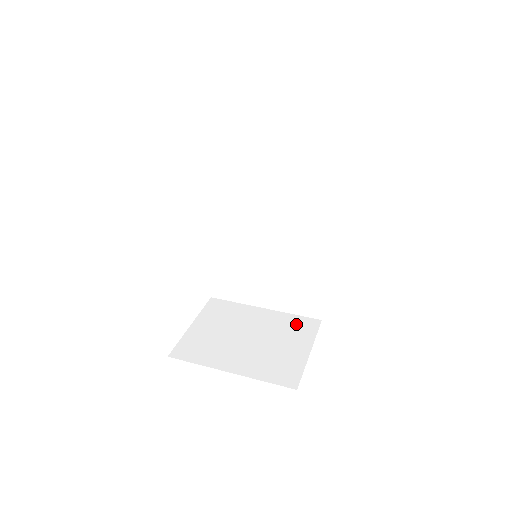
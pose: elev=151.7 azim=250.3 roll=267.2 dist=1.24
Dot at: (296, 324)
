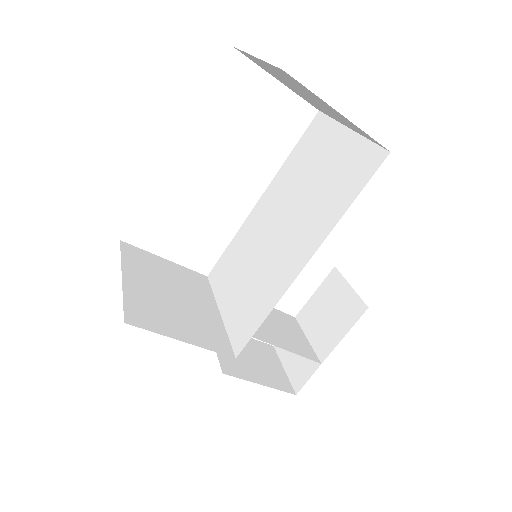
Dot at: (215, 334)
